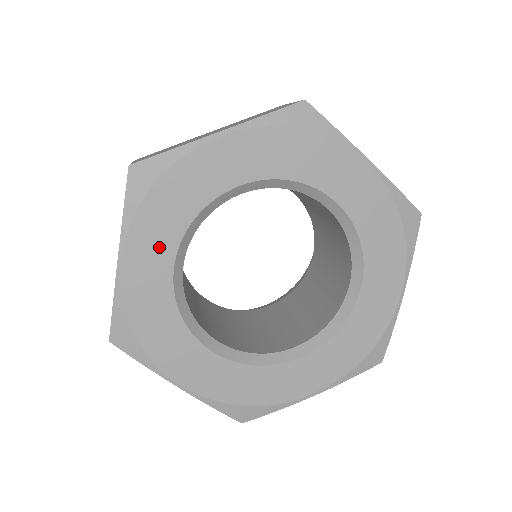
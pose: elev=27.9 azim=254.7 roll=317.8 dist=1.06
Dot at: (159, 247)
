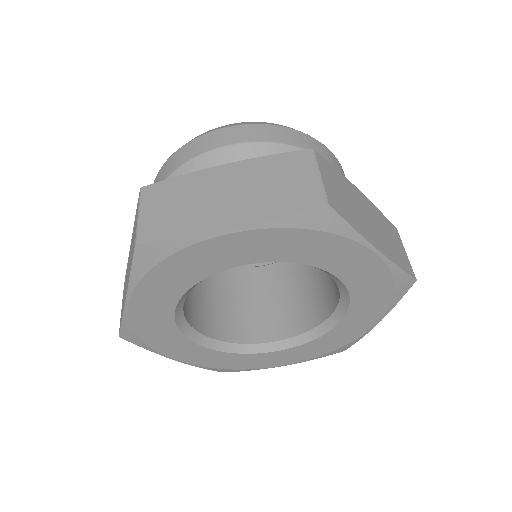
Dot at: (163, 297)
